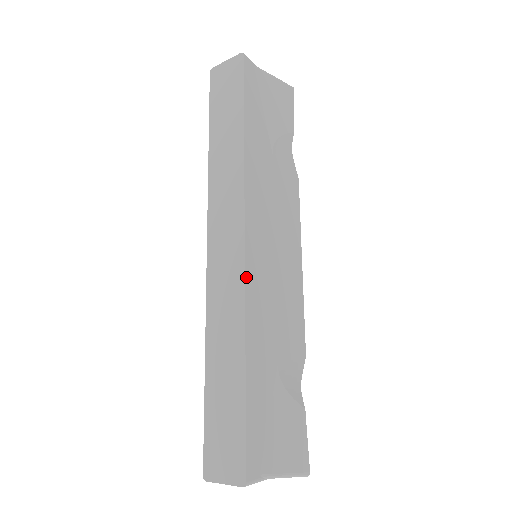
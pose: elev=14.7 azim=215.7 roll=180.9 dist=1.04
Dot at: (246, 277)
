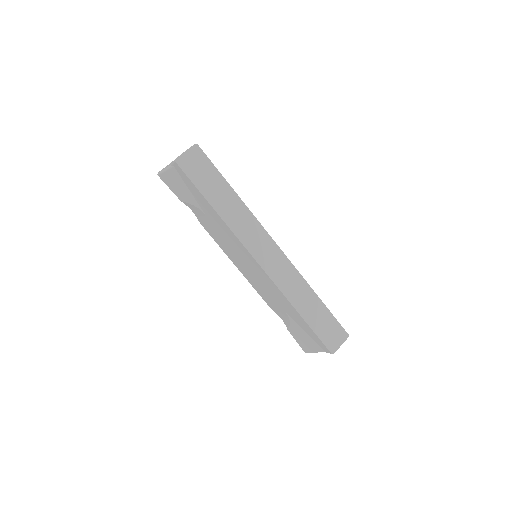
Dot at: (289, 261)
